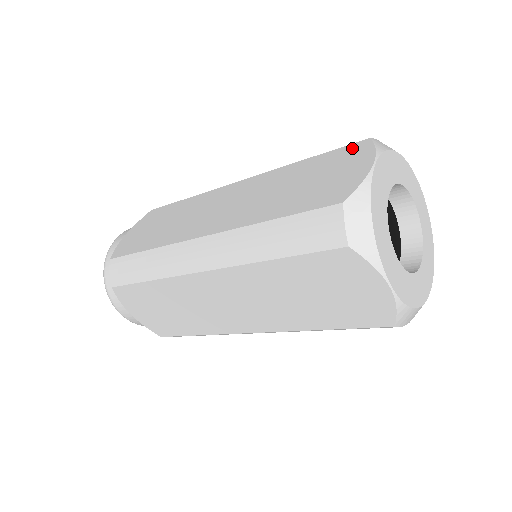
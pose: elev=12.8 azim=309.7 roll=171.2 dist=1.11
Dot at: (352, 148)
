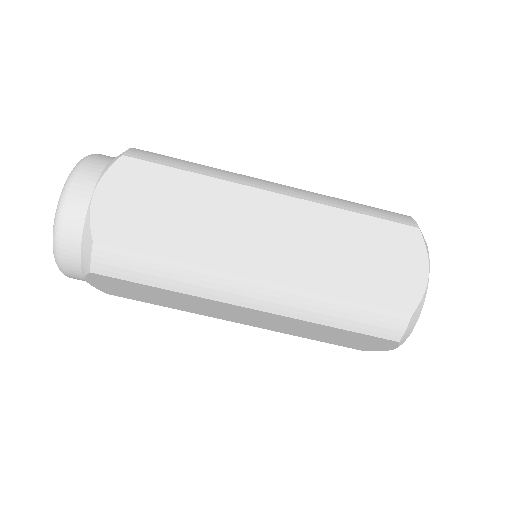
Dot at: occluded
